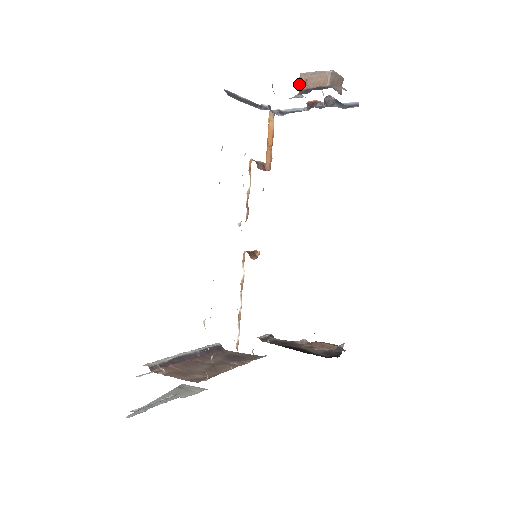
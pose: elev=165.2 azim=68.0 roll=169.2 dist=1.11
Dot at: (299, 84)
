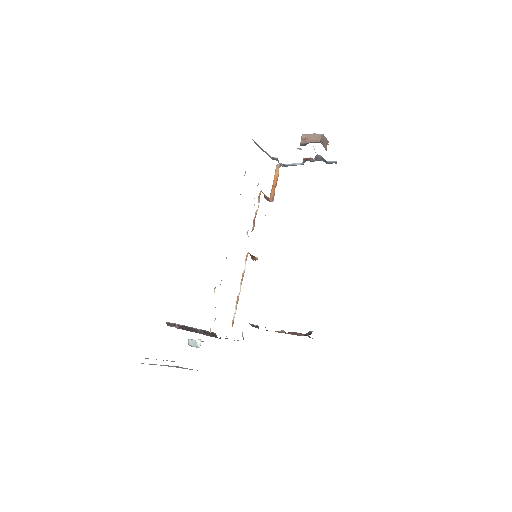
Dot at: (301, 140)
